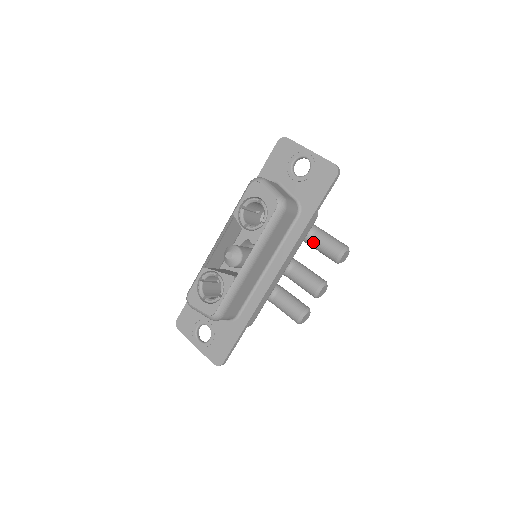
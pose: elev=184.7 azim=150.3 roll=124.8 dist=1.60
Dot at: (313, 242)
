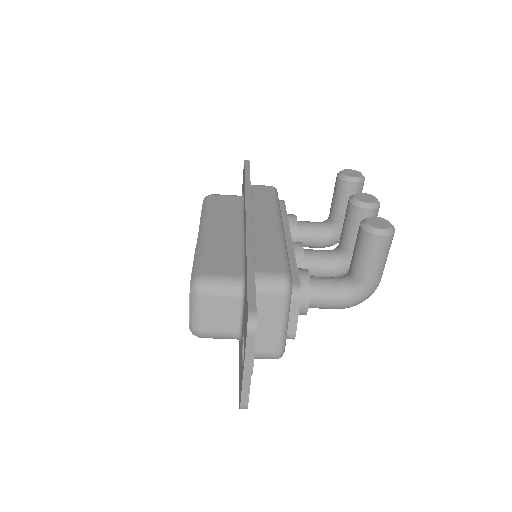
Dot at: (332, 216)
